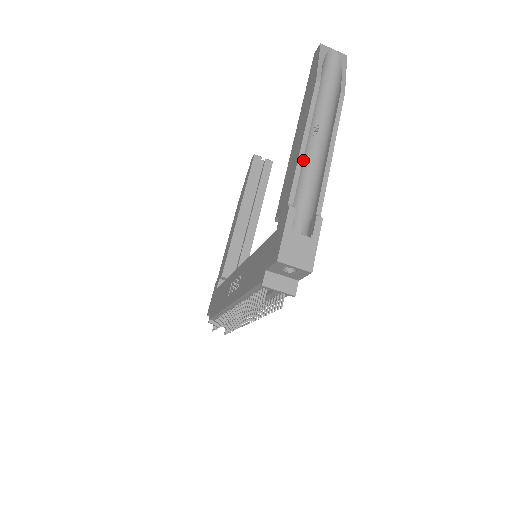
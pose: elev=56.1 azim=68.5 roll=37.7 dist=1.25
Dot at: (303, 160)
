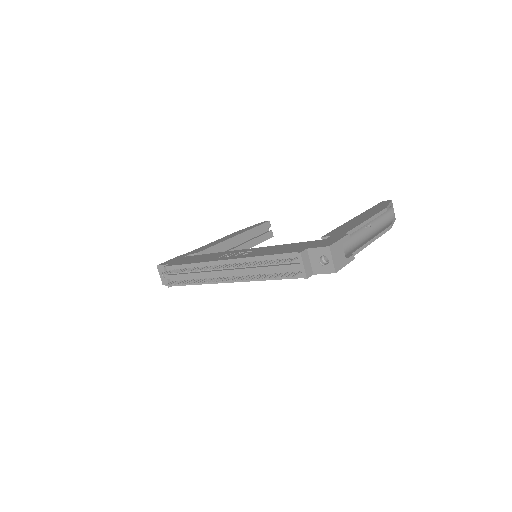
Dot at: occluded
